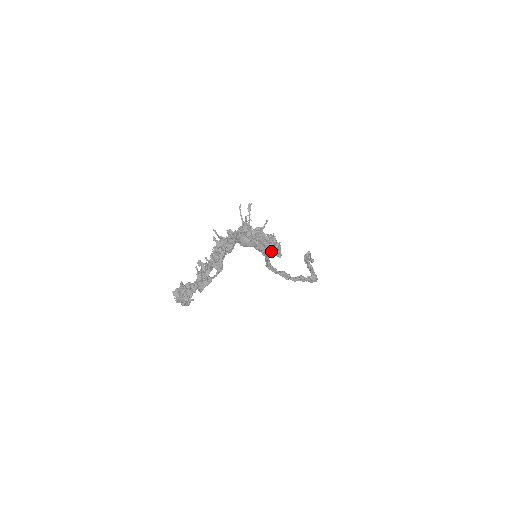
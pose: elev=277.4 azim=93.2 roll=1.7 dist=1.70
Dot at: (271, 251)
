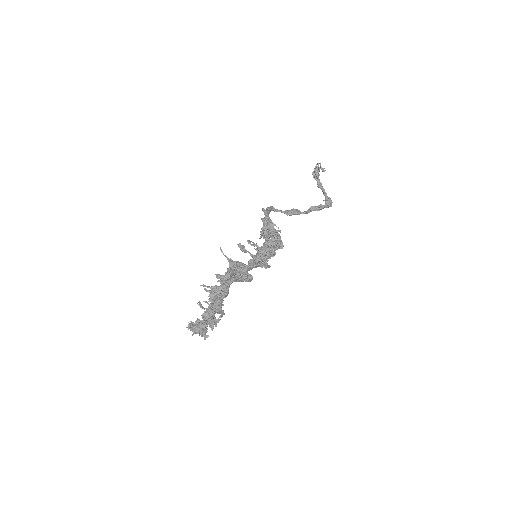
Dot at: (270, 266)
